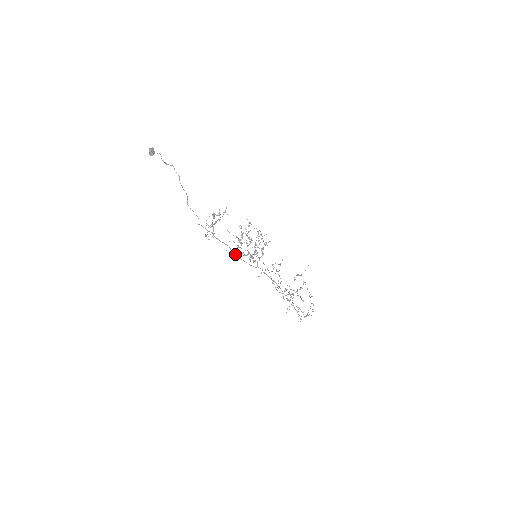
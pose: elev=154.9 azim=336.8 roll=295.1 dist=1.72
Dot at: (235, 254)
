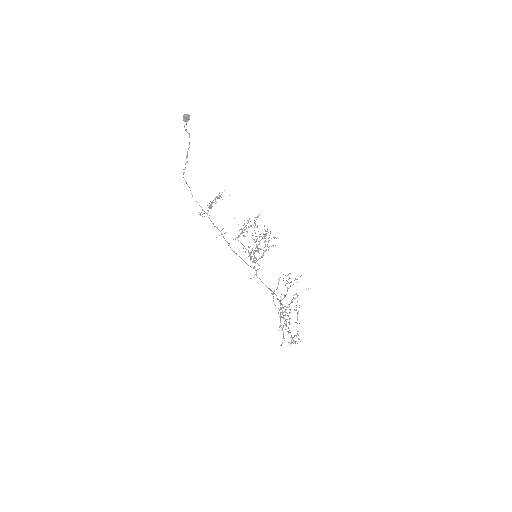
Dot at: (229, 245)
